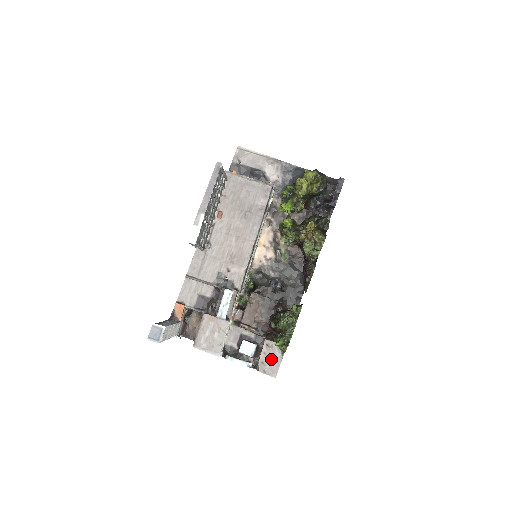
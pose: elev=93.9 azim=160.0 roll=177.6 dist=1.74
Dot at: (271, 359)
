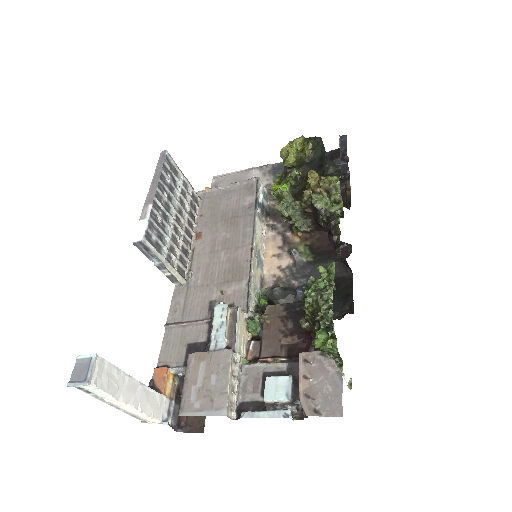
Dot at: (321, 383)
